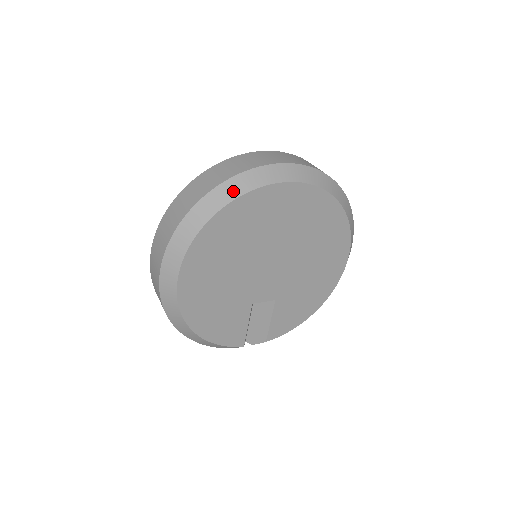
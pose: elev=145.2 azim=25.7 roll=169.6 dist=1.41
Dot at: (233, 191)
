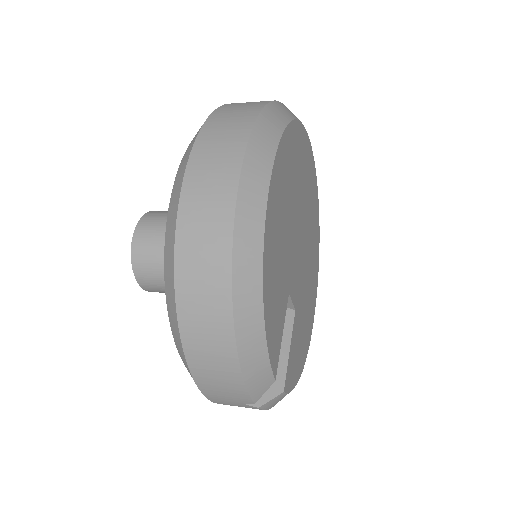
Dot at: occluded
